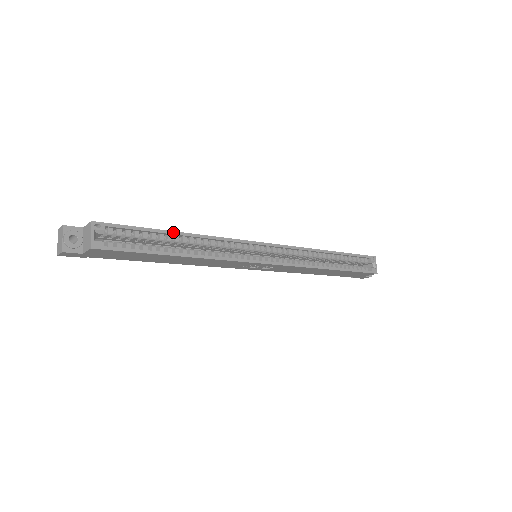
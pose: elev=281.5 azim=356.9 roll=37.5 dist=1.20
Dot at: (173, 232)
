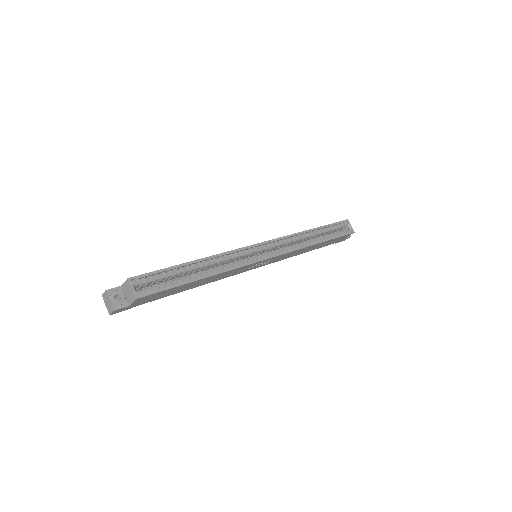
Dot at: (189, 262)
